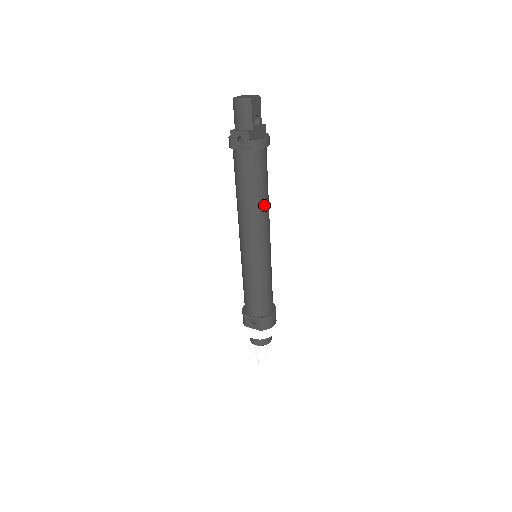
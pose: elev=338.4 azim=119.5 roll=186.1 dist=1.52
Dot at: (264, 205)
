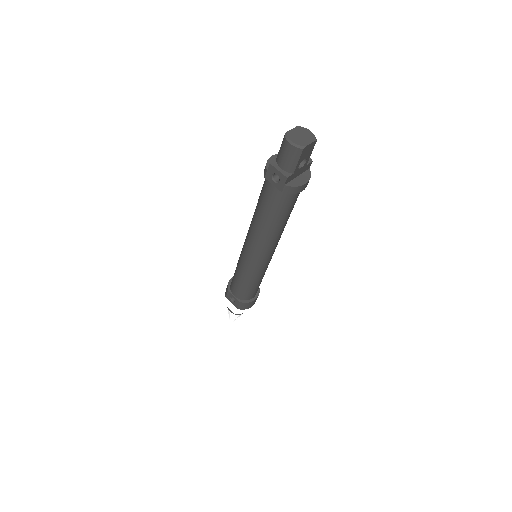
Dot at: (279, 231)
